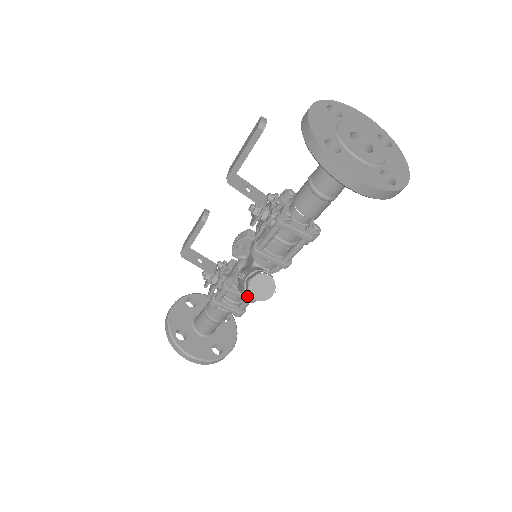
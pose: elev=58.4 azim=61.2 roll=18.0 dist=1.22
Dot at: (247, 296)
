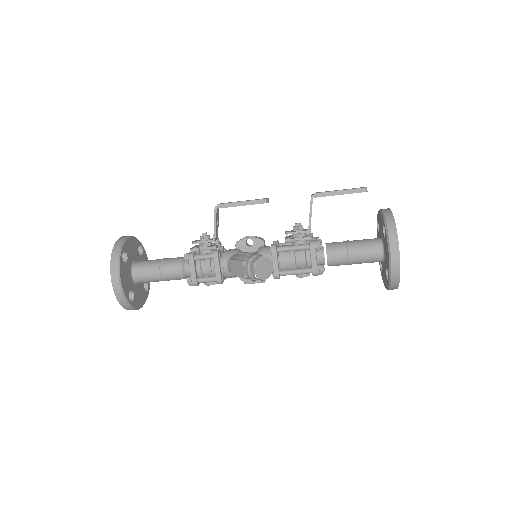
Dot at: (221, 274)
